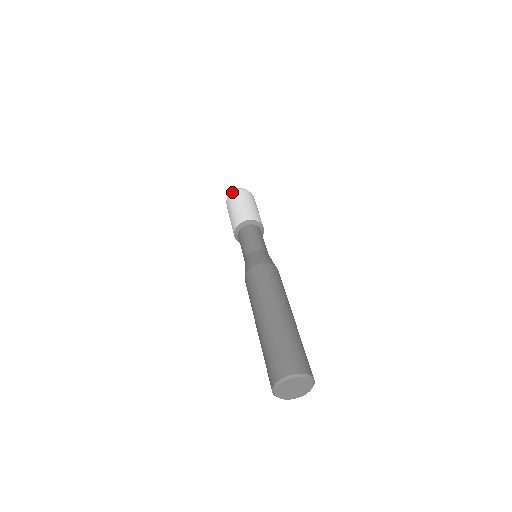
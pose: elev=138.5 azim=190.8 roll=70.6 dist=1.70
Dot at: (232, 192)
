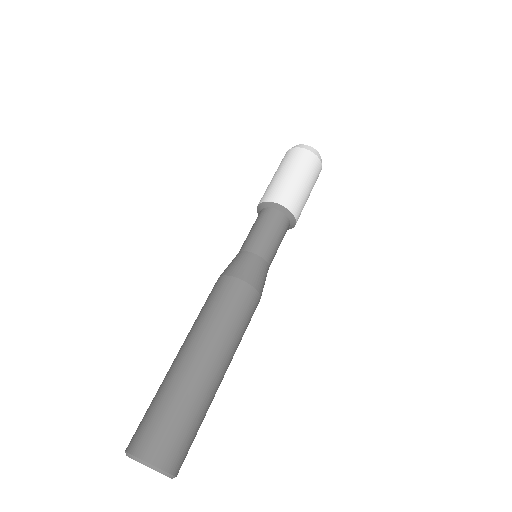
Dot at: occluded
